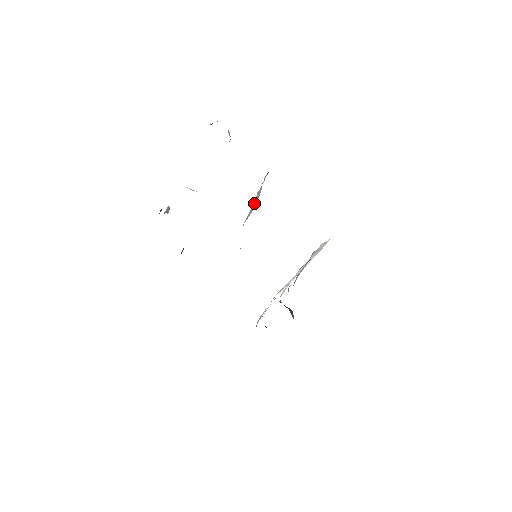
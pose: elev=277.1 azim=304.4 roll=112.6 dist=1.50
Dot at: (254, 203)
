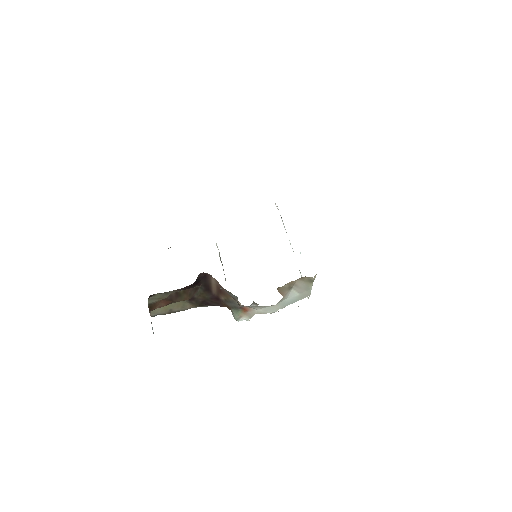
Dot at: (221, 262)
